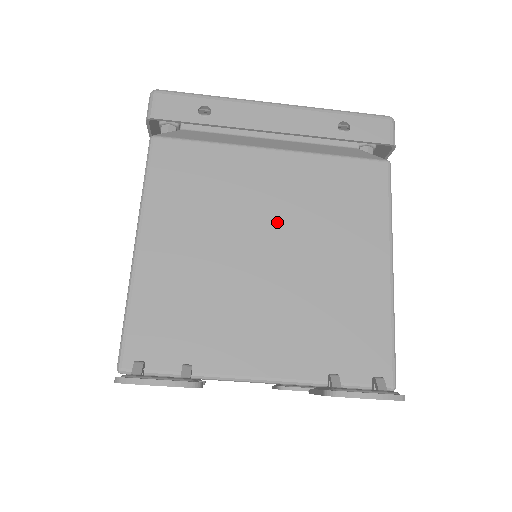
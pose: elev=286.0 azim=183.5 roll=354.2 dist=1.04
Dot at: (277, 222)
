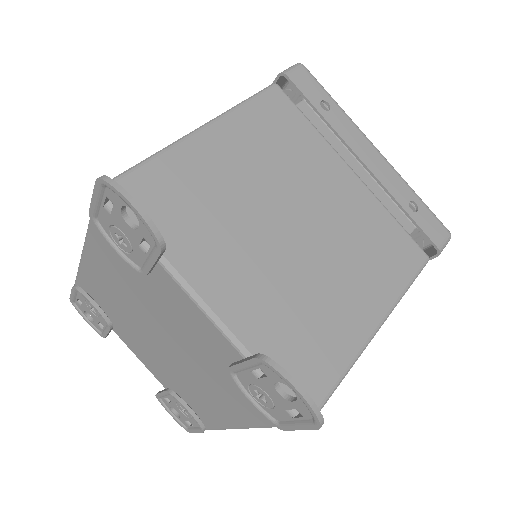
Dot at: (317, 215)
